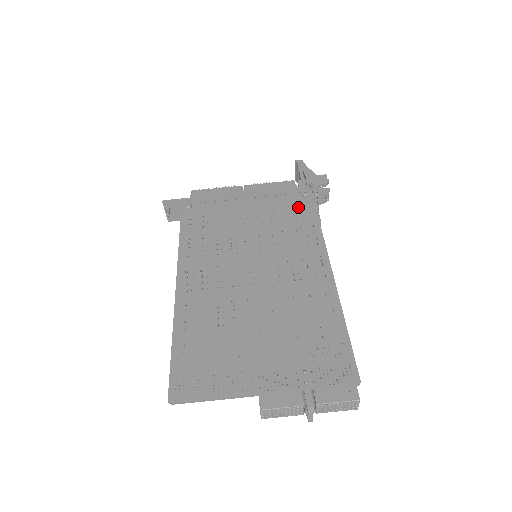
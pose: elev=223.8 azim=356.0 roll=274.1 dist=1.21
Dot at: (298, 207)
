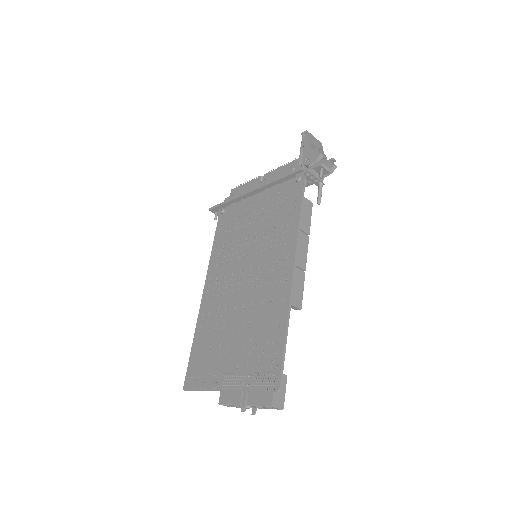
Dot at: (290, 196)
